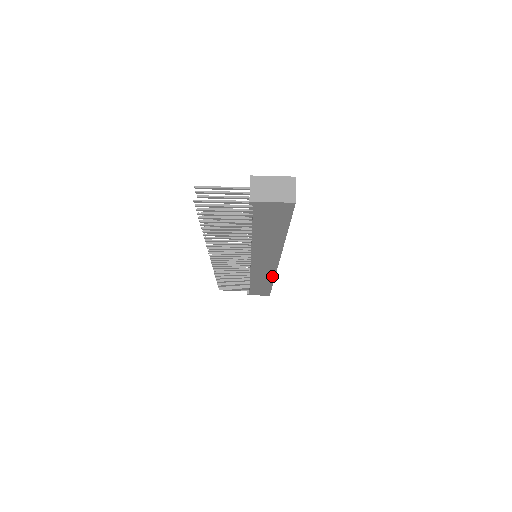
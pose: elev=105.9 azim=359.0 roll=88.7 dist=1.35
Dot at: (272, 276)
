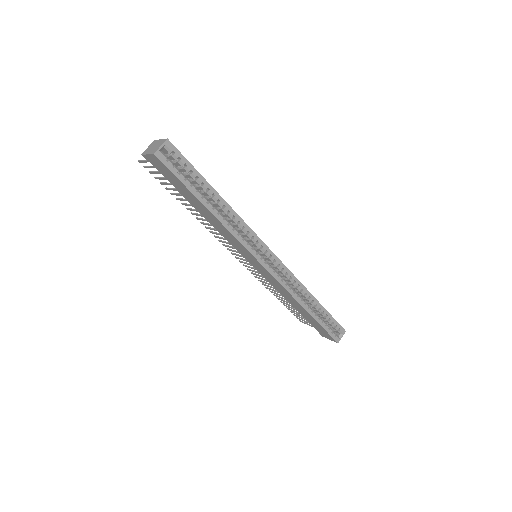
Dot at: (287, 291)
